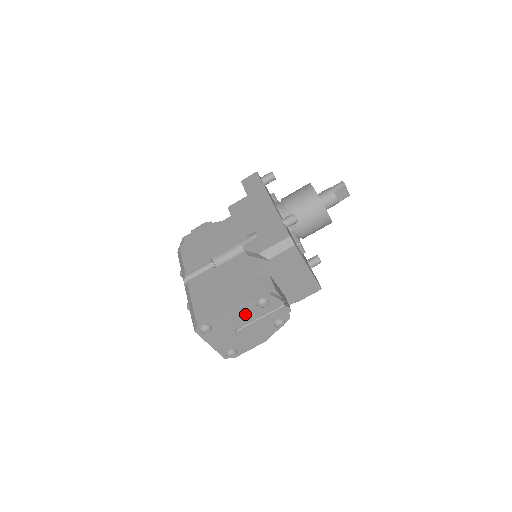
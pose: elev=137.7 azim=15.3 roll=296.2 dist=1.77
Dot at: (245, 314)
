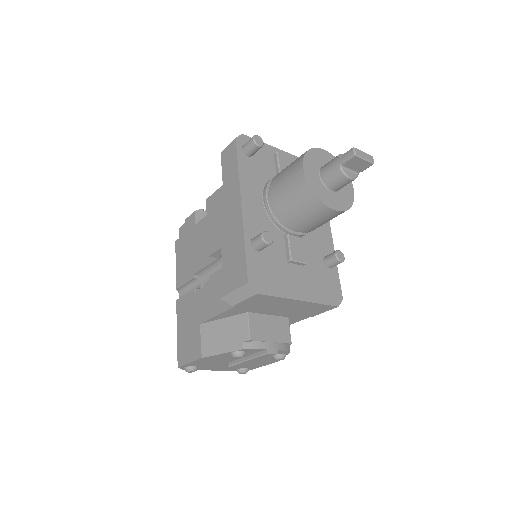
Dot at: (226, 358)
